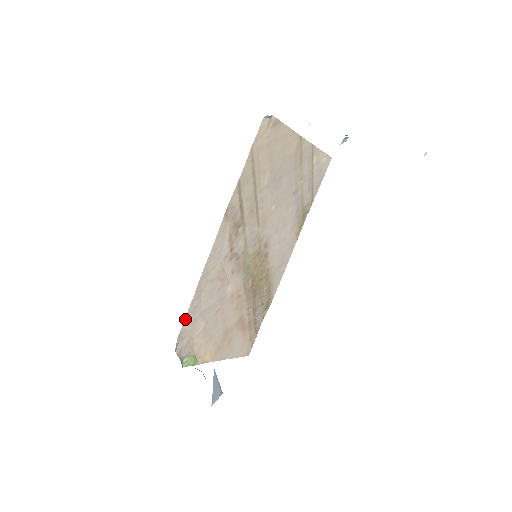
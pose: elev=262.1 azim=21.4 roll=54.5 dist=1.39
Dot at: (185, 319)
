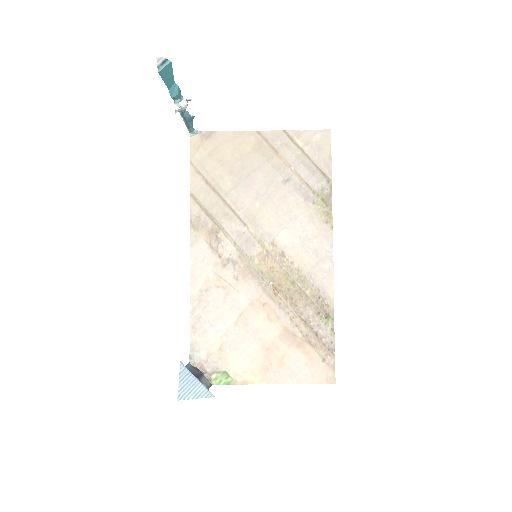
Dot at: (191, 330)
